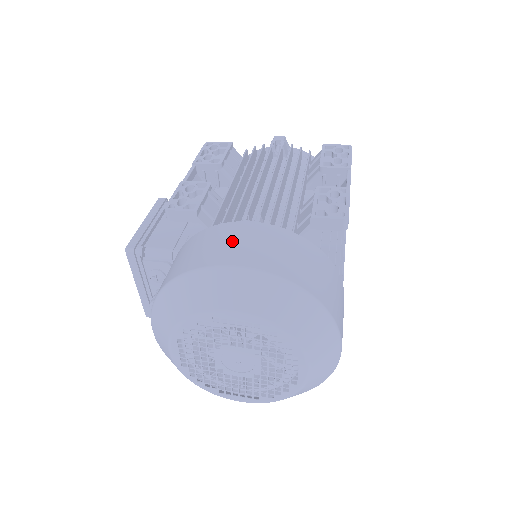
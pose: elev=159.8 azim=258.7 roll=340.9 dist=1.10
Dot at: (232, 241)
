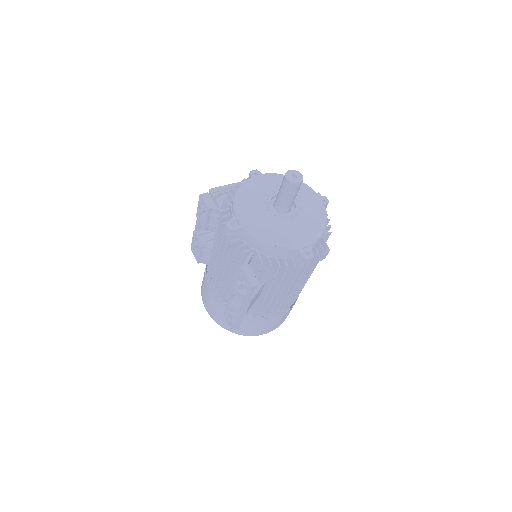
Dot at: (205, 295)
